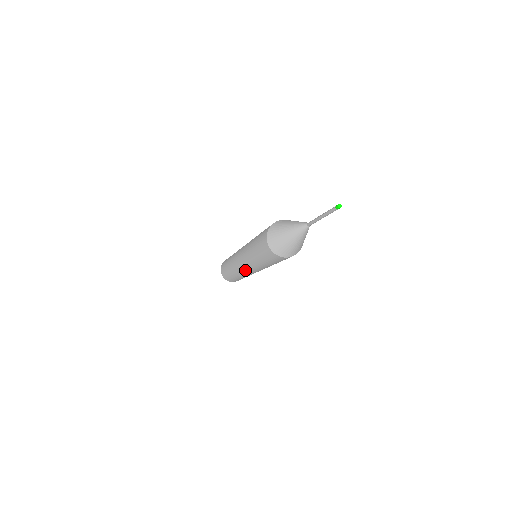
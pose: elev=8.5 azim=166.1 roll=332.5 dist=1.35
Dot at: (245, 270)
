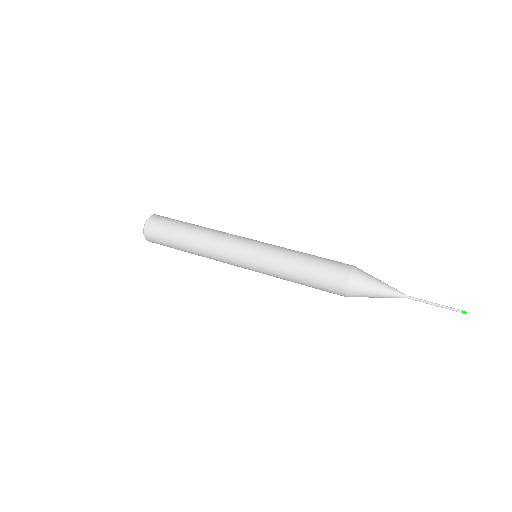
Dot at: occluded
